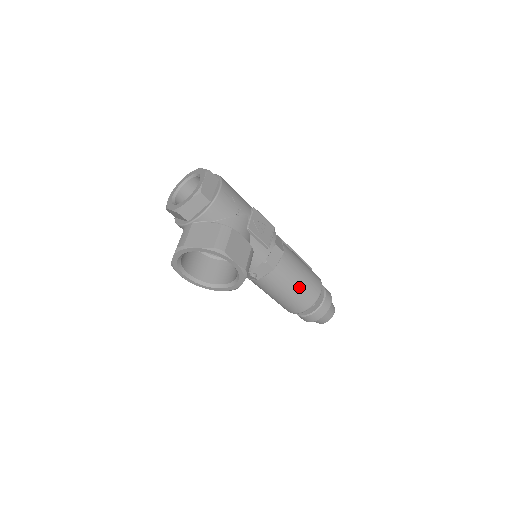
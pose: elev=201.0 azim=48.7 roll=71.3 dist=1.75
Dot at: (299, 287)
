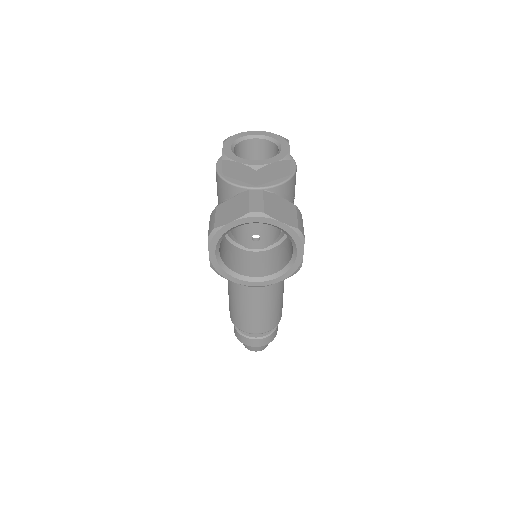
Dot at: (278, 304)
